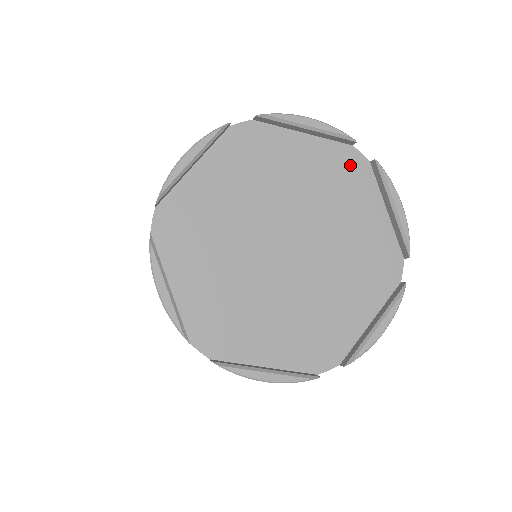
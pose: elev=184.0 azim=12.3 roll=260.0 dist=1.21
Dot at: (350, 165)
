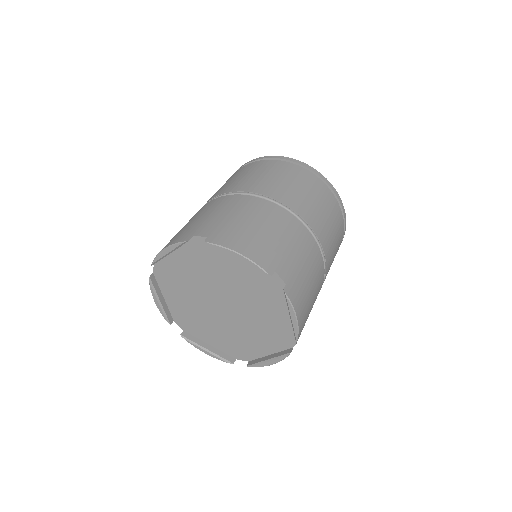
Dot at: (203, 247)
